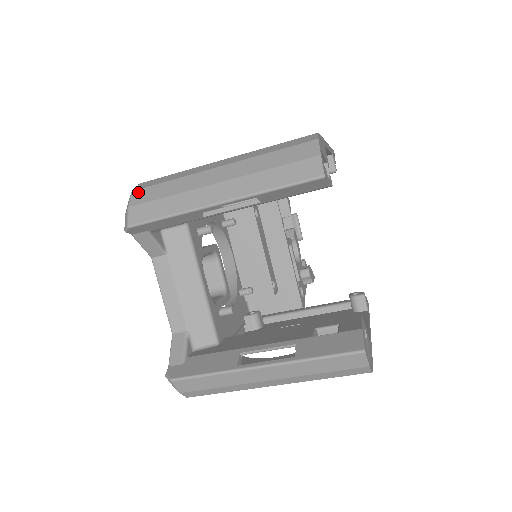
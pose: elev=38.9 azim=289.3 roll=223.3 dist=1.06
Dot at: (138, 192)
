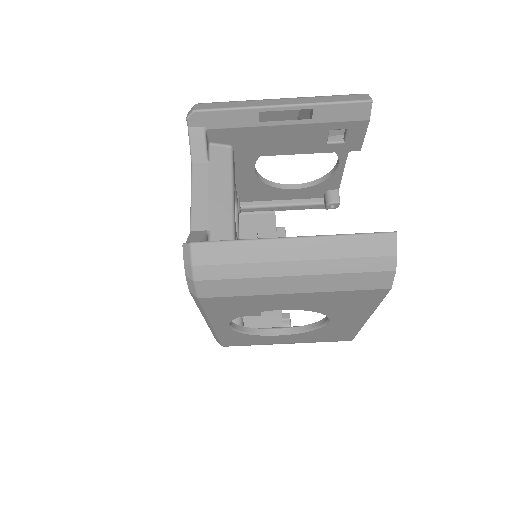
Dot at: occluded
